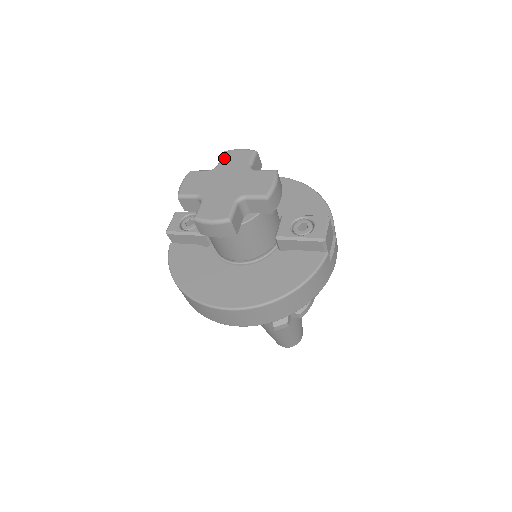
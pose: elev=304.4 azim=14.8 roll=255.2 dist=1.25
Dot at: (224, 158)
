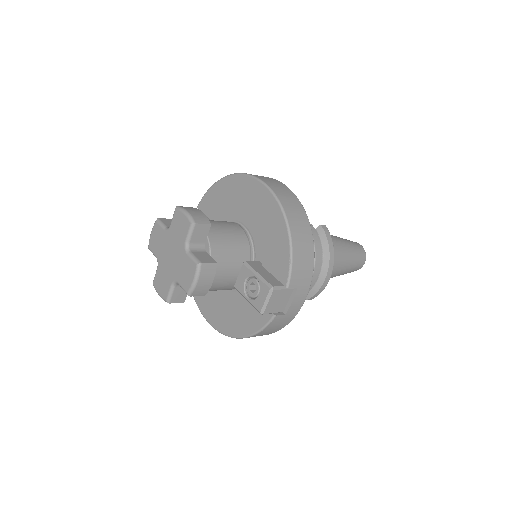
Dot at: (174, 219)
